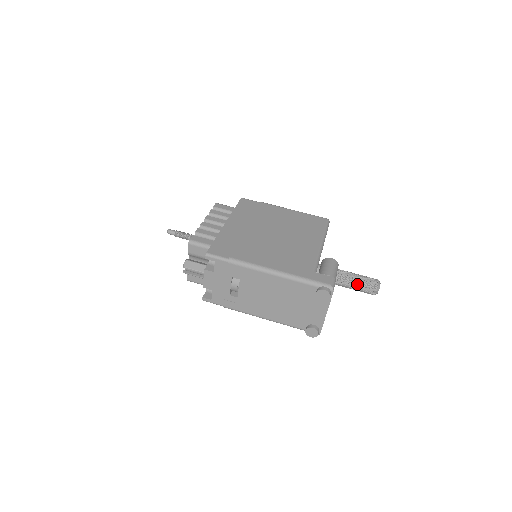
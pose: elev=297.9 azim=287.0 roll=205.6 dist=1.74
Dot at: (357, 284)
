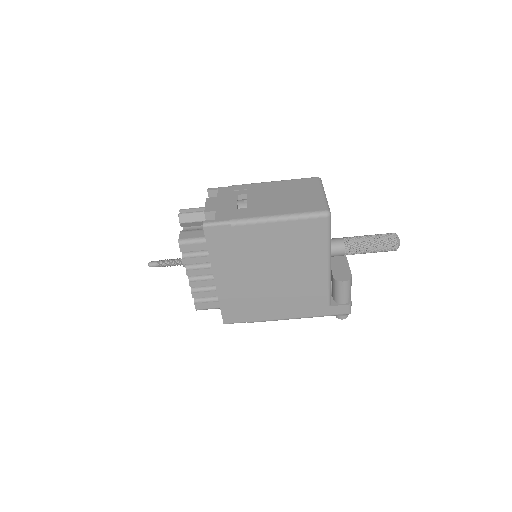
Dot at: occluded
